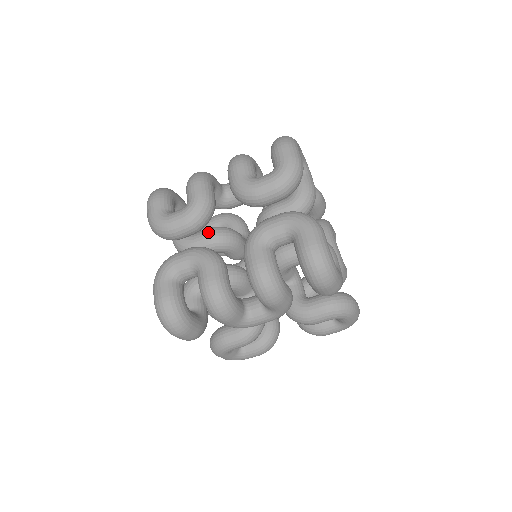
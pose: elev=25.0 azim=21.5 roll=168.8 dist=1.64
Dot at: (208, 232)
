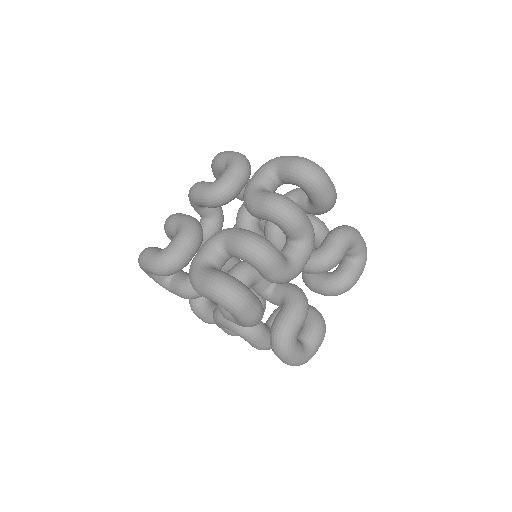
Dot at: occluded
